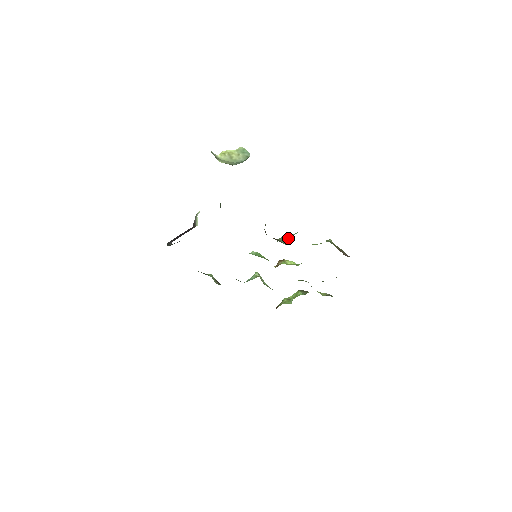
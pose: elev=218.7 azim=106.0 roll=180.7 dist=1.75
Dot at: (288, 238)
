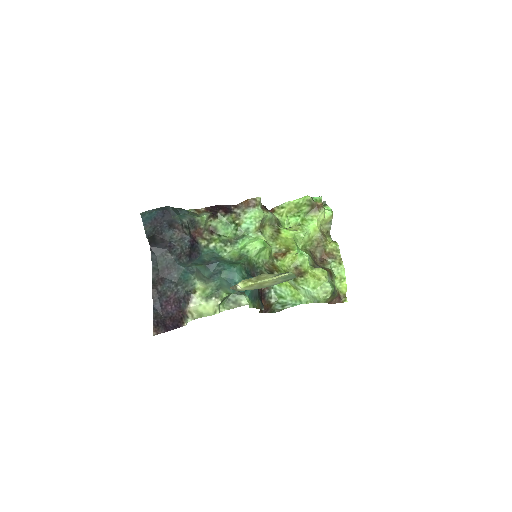
Dot at: (282, 306)
